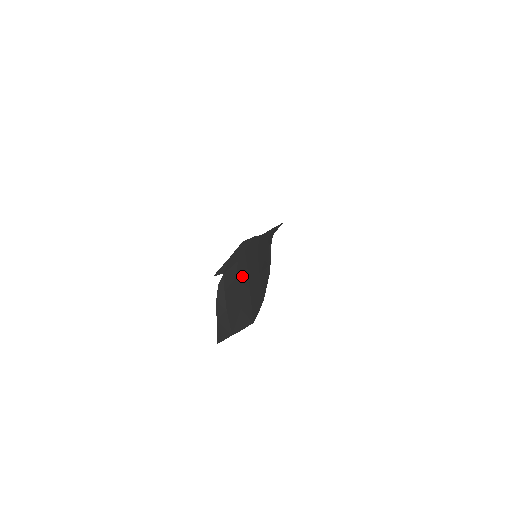
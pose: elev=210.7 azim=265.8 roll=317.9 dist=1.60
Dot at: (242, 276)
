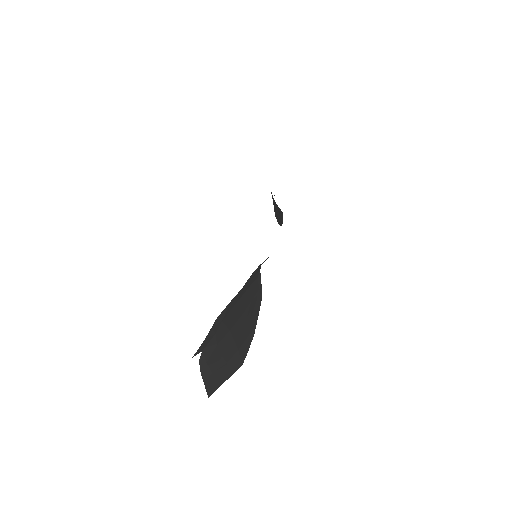
Dot at: (224, 339)
